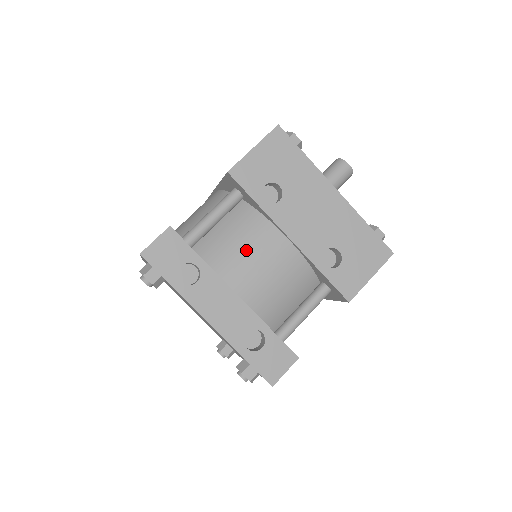
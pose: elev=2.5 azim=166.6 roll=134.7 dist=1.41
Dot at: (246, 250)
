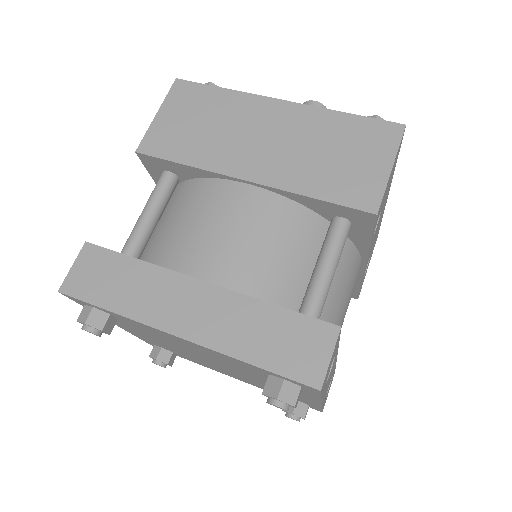
Dot at: (345, 299)
